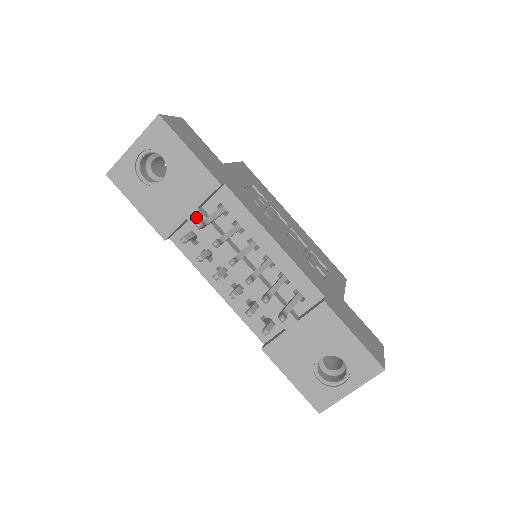
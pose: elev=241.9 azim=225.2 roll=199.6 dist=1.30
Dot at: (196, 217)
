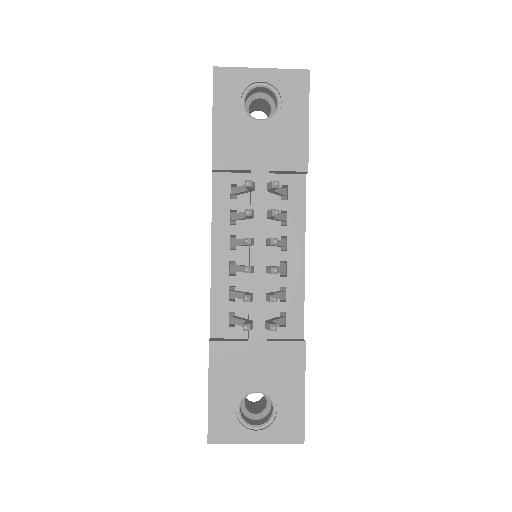
Dot at: (261, 177)
